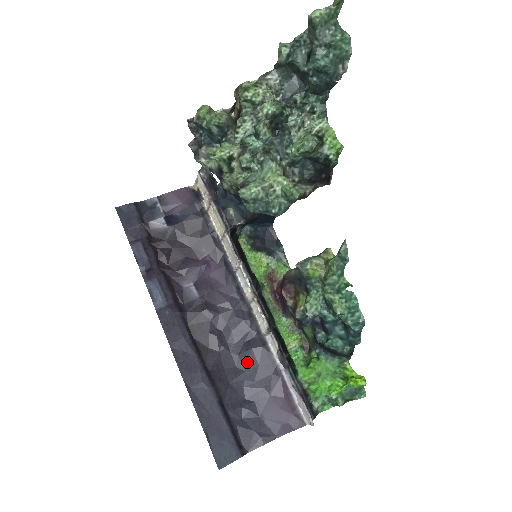
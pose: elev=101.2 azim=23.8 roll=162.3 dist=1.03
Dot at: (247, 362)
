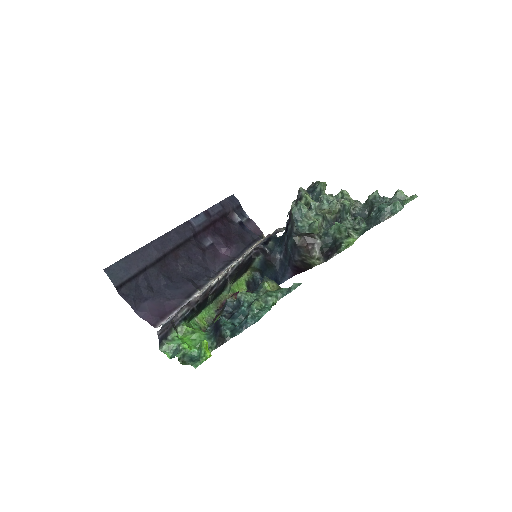
Dot at: (179, 282)
